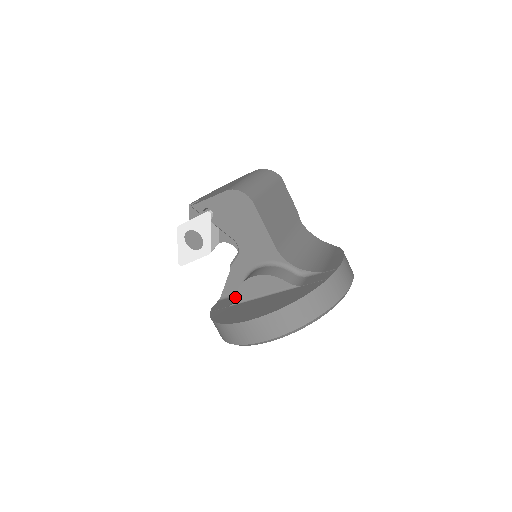
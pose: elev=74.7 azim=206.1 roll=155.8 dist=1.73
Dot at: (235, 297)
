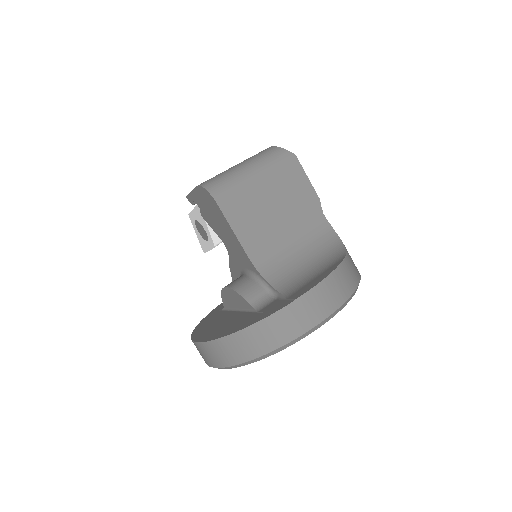
Dot at: occluded
